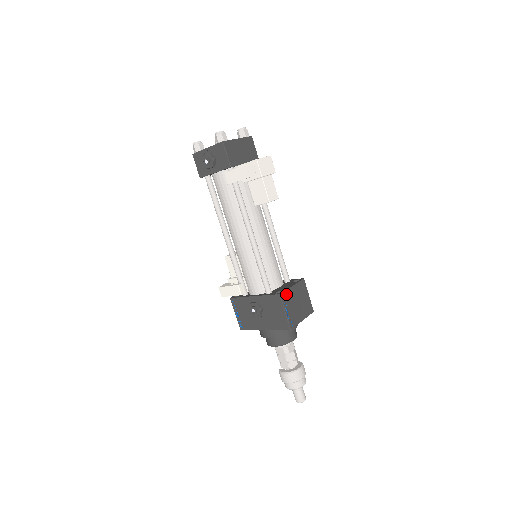
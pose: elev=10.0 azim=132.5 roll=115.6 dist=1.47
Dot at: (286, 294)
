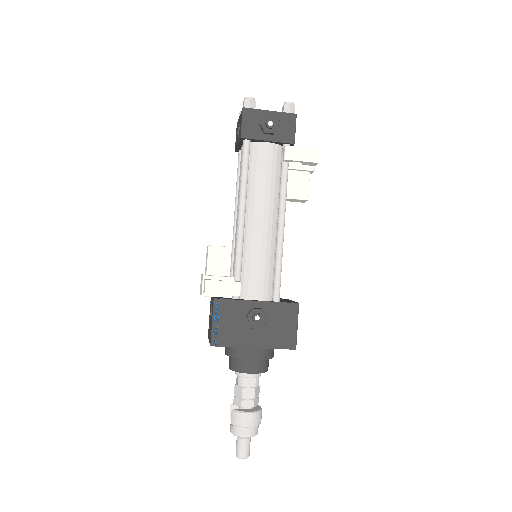
Dot at: occluded
